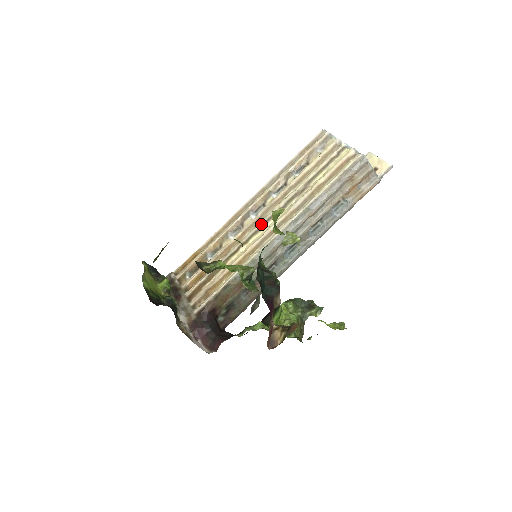
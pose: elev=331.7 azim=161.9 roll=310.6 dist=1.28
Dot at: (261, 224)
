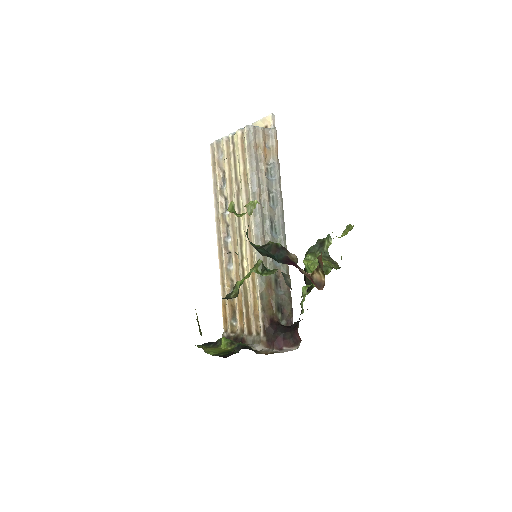
Dot at: (238, 237)
